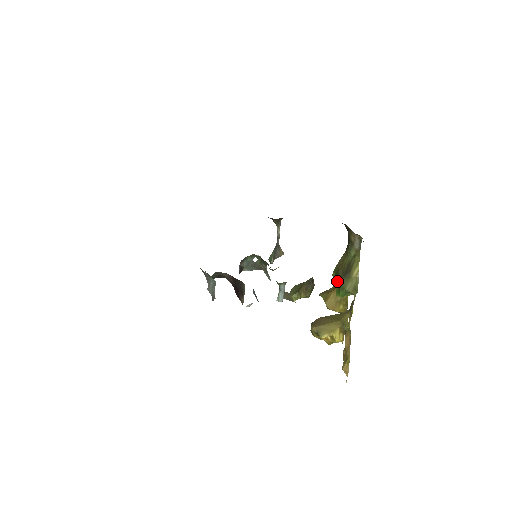
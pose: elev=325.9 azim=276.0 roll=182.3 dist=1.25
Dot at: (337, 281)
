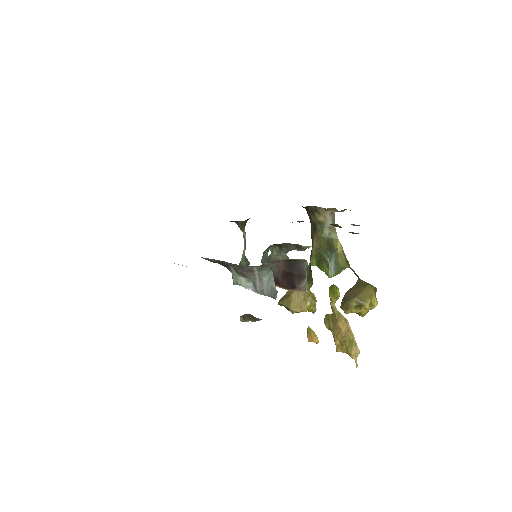
Dot at: (324, 263)
